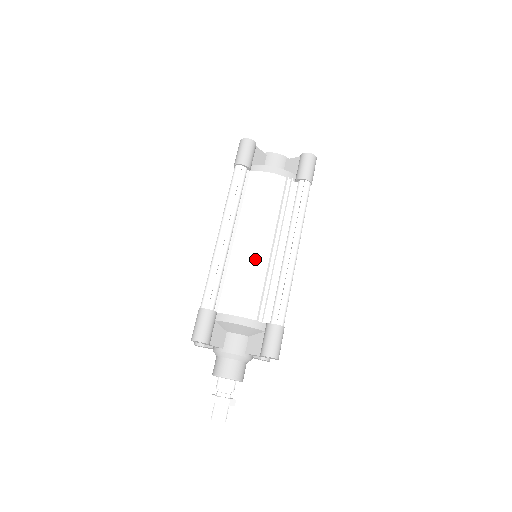
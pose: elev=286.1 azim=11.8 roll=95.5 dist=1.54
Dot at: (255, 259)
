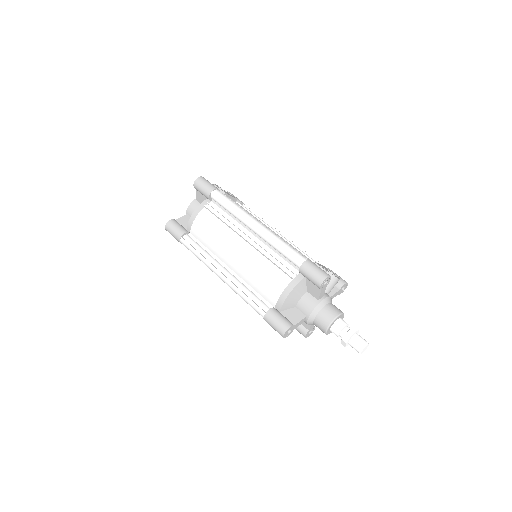
Dot at: (248, 259)
